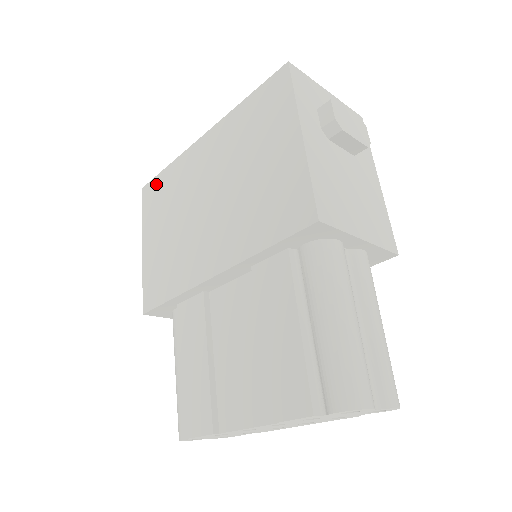
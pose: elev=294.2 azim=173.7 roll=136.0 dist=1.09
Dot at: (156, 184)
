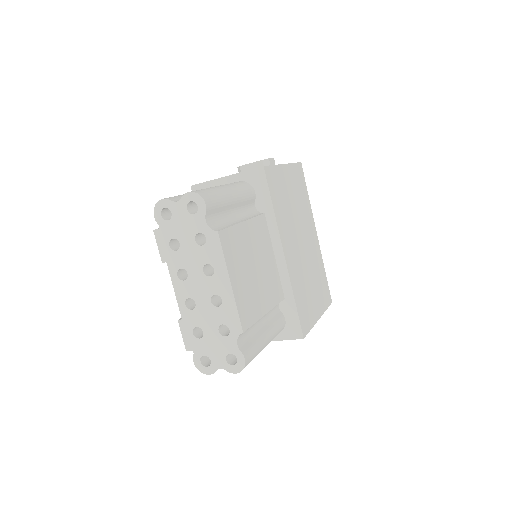
Dot at: occluded
